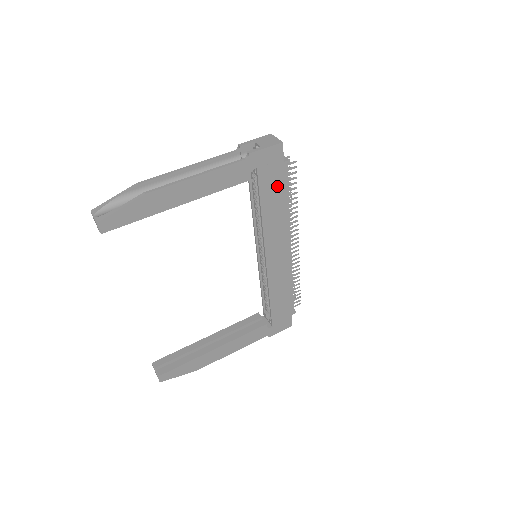
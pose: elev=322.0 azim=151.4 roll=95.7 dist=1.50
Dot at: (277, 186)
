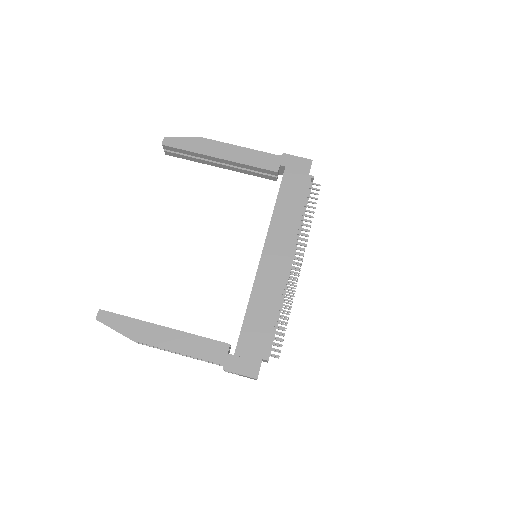
Dot at: (297, 191)
